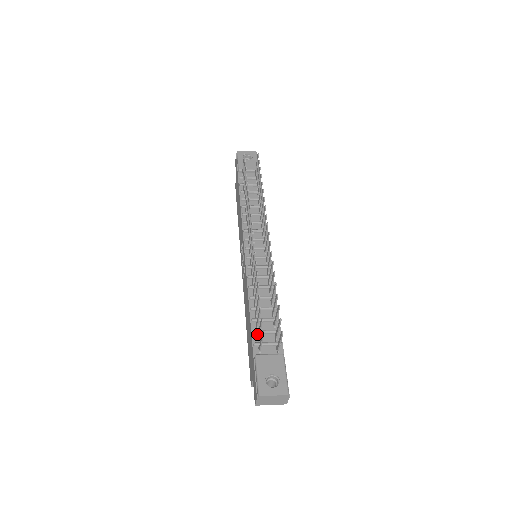
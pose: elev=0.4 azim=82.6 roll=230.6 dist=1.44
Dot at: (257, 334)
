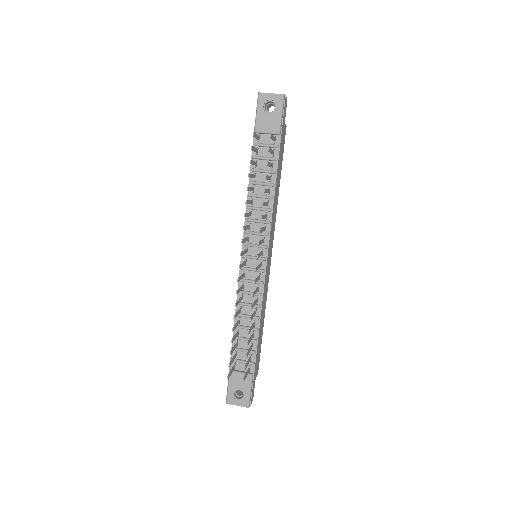
Dot at: (235, 352)
